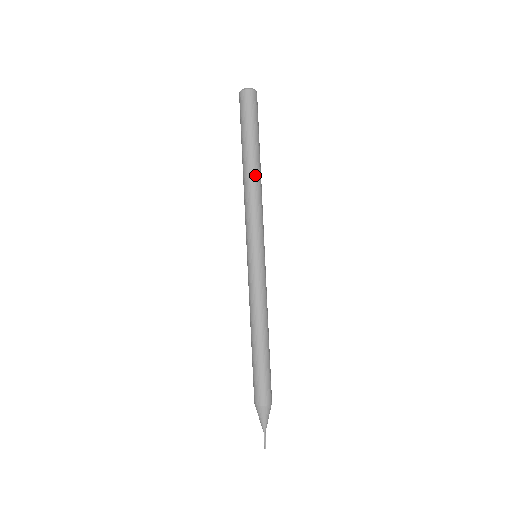
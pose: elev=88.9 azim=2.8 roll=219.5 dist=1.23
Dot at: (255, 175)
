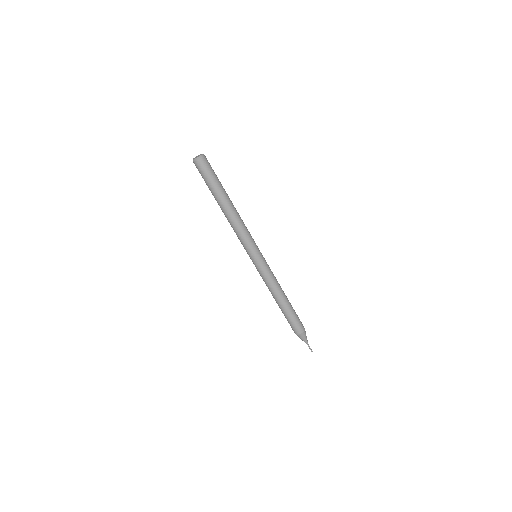
Dot at: (229, 212)
